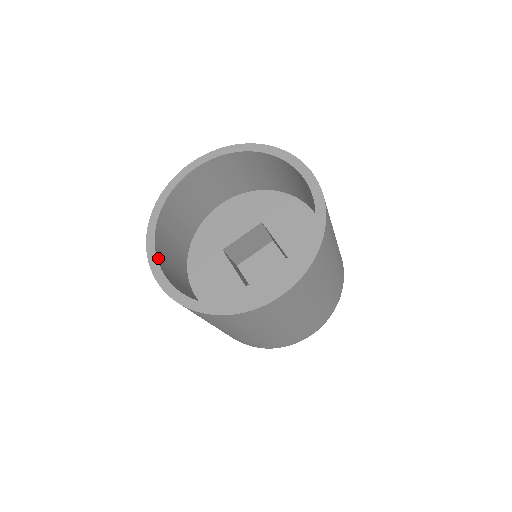
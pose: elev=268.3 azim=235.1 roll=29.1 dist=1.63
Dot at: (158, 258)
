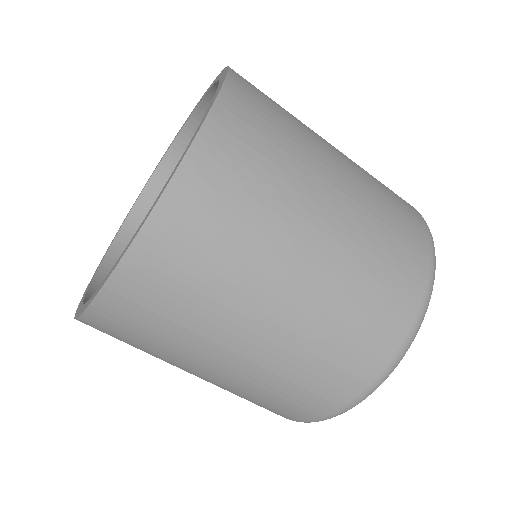
Dot at: (106, 263)
